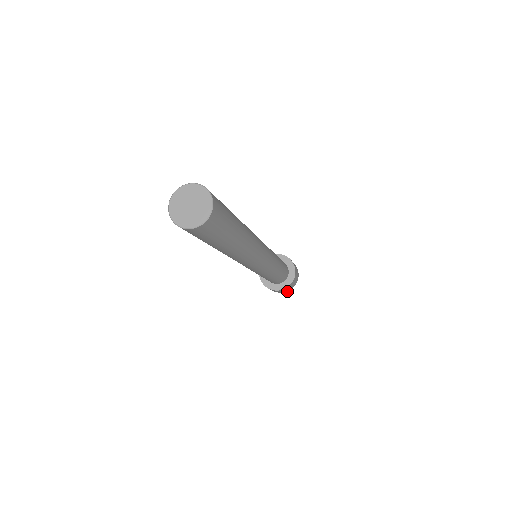
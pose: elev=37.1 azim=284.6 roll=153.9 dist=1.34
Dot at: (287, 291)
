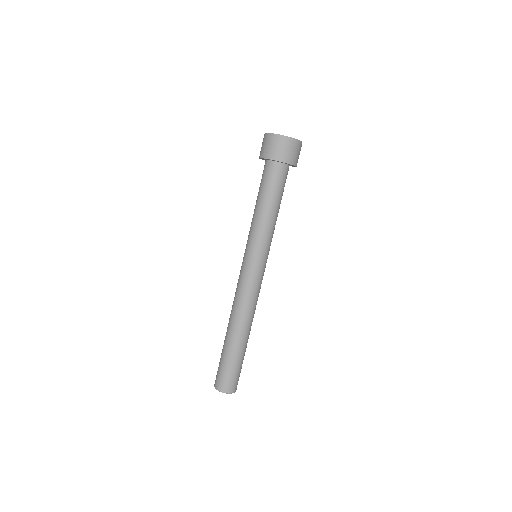
Dot at: occluded
